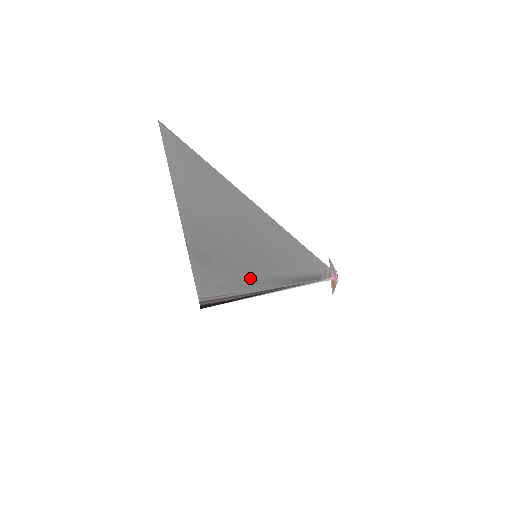
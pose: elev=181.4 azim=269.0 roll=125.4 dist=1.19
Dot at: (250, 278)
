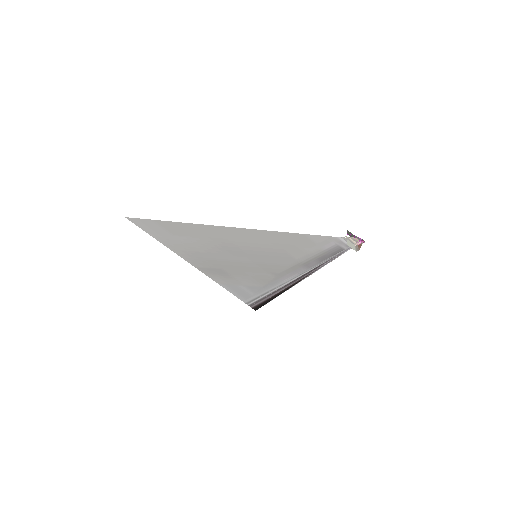
Dot at: (271, 274)
